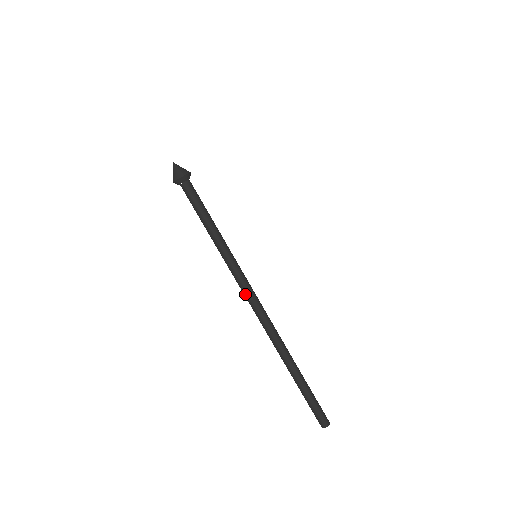
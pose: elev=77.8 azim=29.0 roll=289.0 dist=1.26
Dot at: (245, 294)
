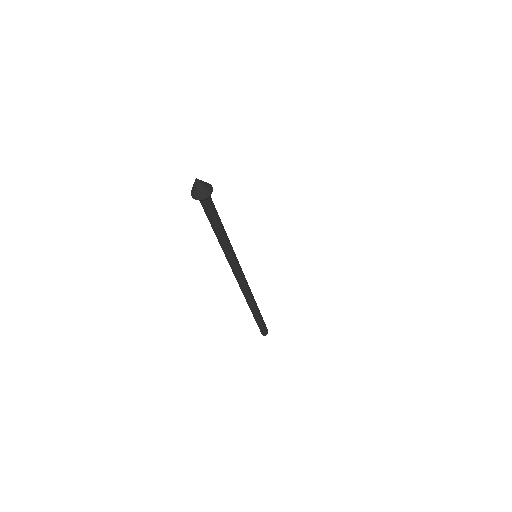
Dot at: (234, 274)
